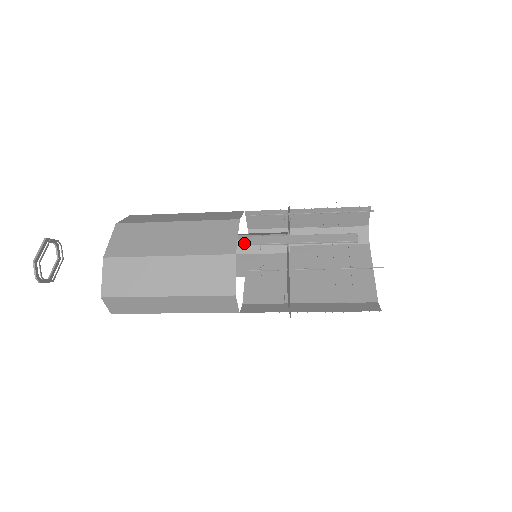
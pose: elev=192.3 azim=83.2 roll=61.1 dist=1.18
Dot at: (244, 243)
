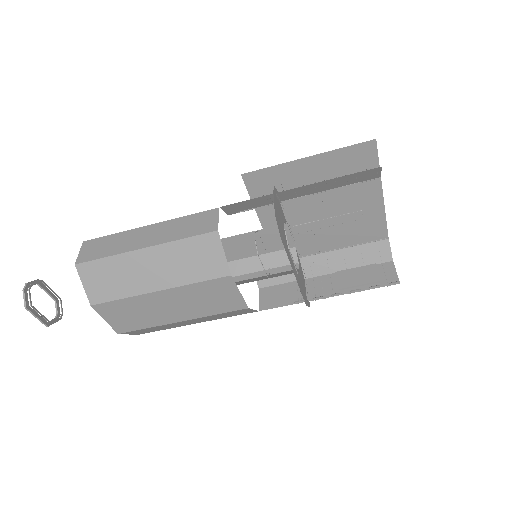
Dot at: (248, 280)
